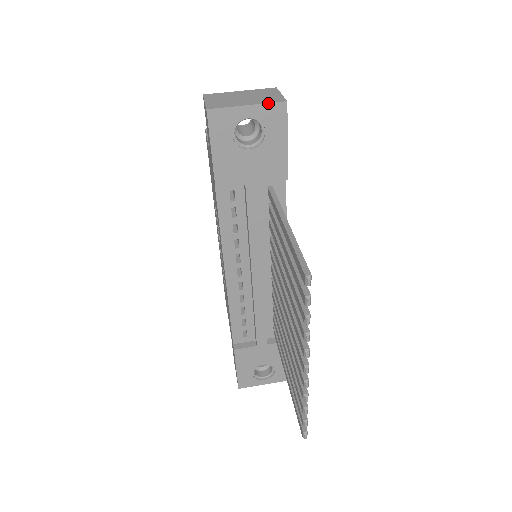
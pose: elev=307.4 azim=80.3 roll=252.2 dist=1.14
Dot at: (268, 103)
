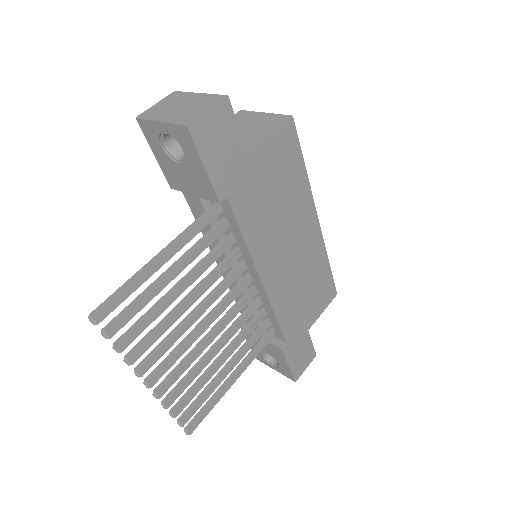
Dot at: (173, 124)
